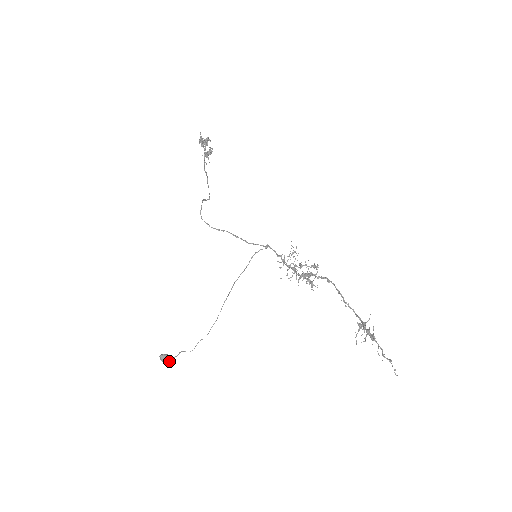
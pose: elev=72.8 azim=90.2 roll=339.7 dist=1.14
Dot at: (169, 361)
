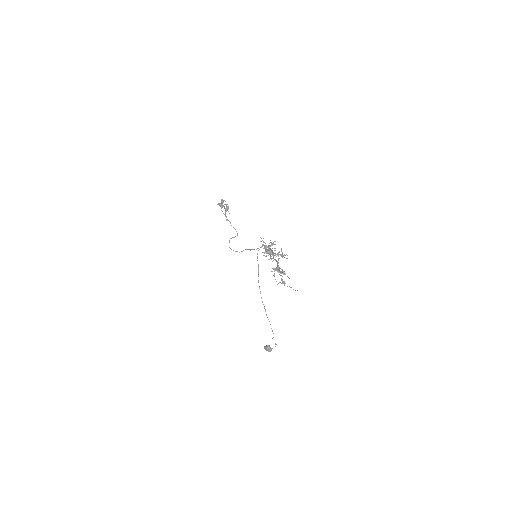
Dot at: (269, 349)
